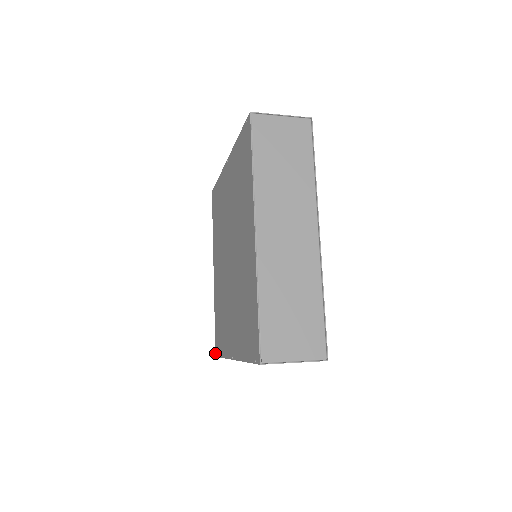
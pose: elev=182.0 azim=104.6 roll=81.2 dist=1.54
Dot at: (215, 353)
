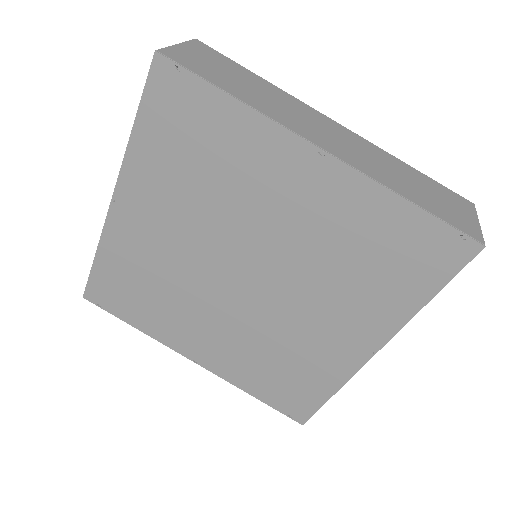
Dot at: (84, 295)
